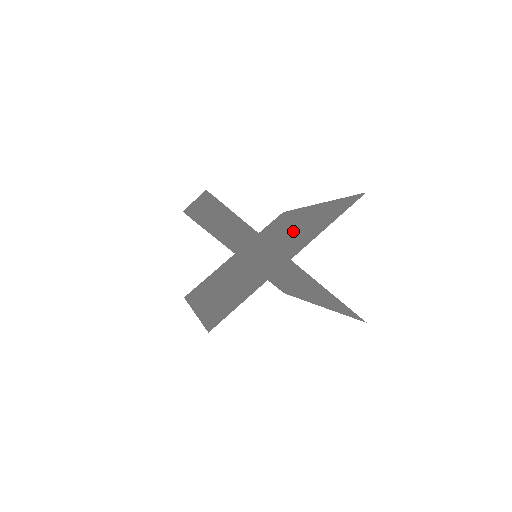
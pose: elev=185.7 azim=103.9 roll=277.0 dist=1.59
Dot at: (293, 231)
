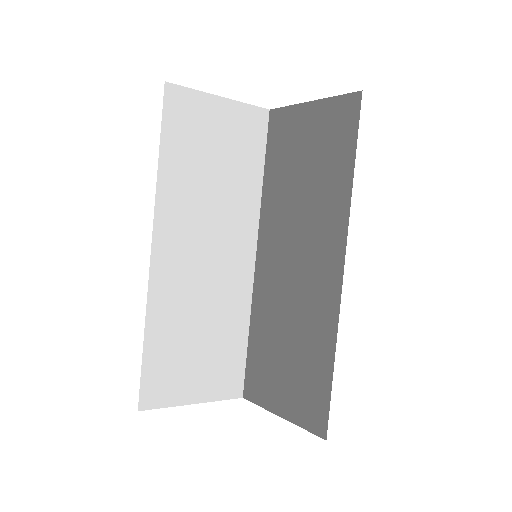
Dot at: (286, 308)
